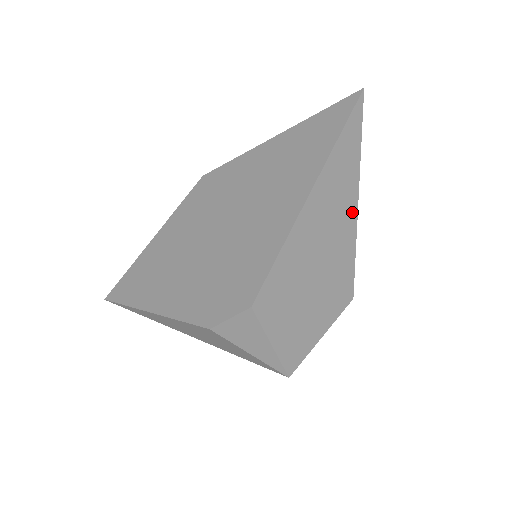
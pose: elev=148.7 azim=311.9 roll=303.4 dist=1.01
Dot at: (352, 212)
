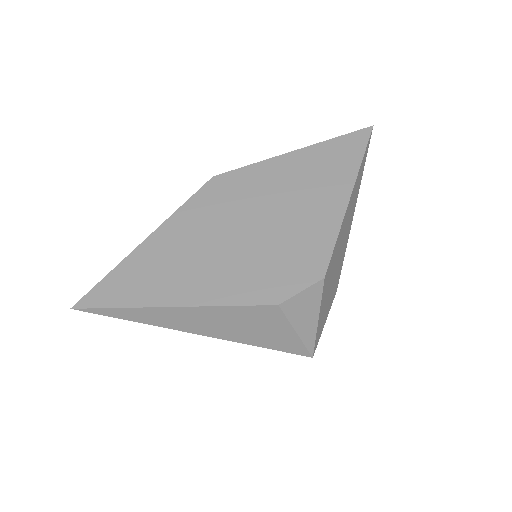
Dot at: (353, 215)
